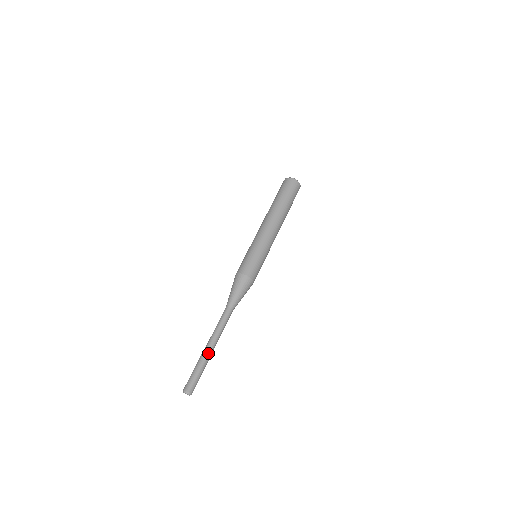
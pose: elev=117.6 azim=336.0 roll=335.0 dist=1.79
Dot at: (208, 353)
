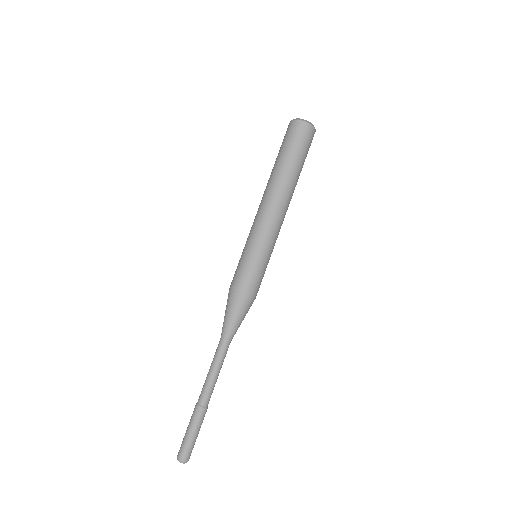
Dot at: (207, 408)
